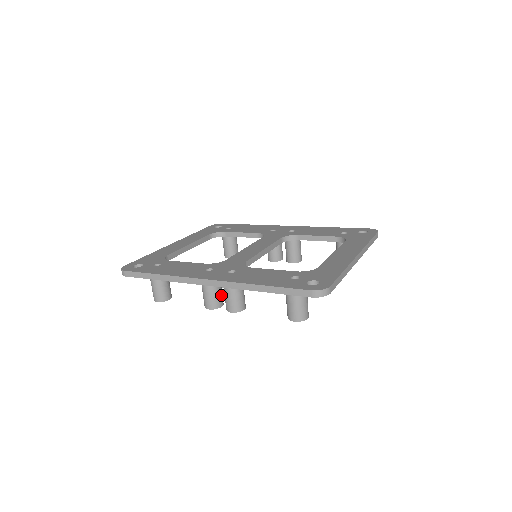
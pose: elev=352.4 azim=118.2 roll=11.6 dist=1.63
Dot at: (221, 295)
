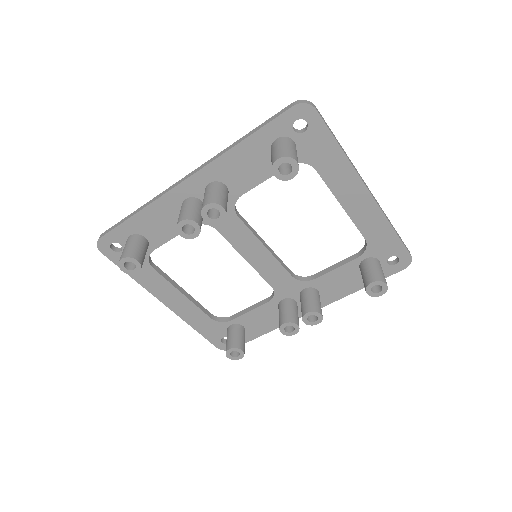
Dot at: (200, 216)
